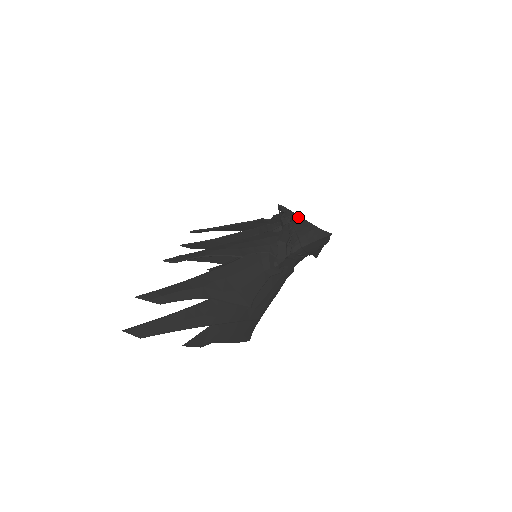
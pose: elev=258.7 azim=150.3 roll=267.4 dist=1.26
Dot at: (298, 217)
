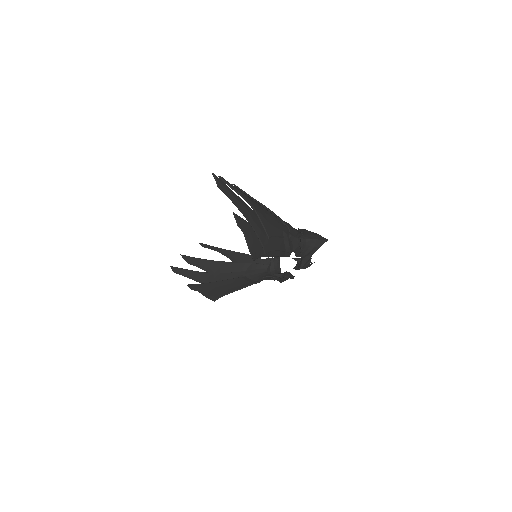
Dot at: (307, 230)
